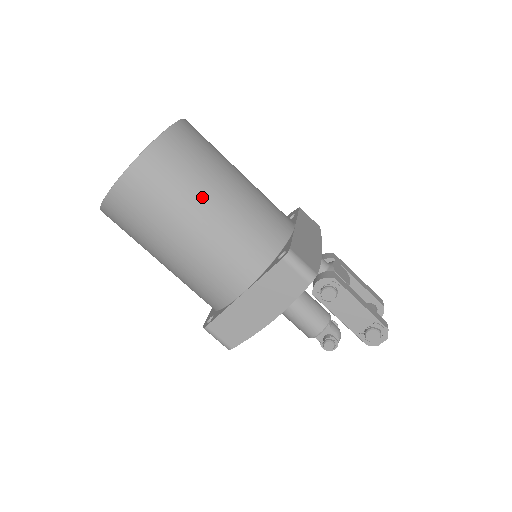
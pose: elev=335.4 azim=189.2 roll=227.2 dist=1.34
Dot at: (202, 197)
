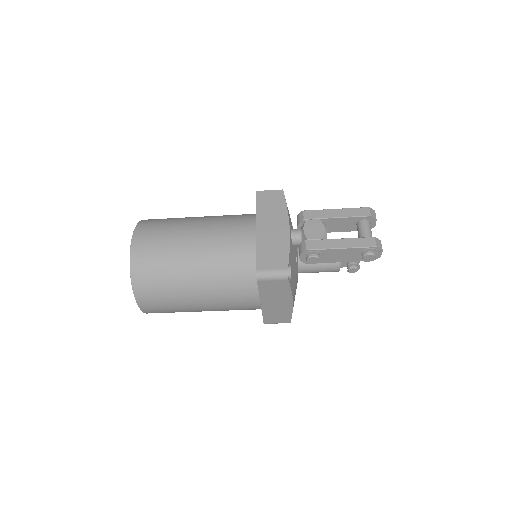
Dot at: (184, 280)
